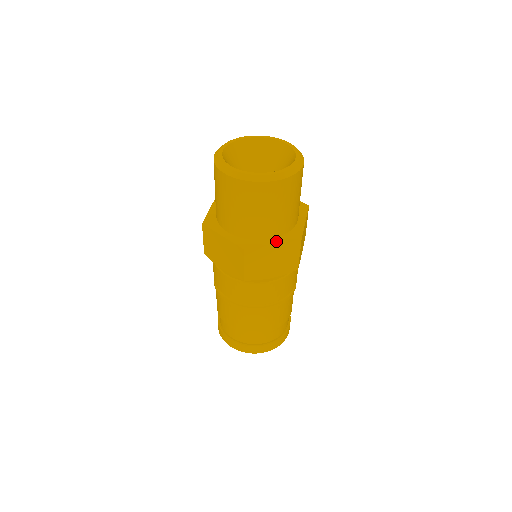
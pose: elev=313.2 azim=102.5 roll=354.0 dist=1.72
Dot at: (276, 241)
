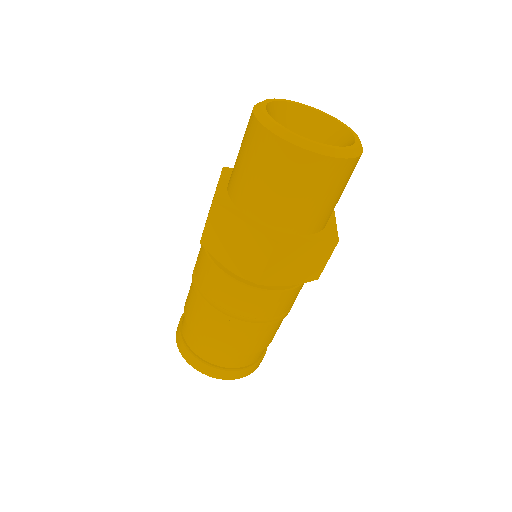
Dot at: (250, 222)
